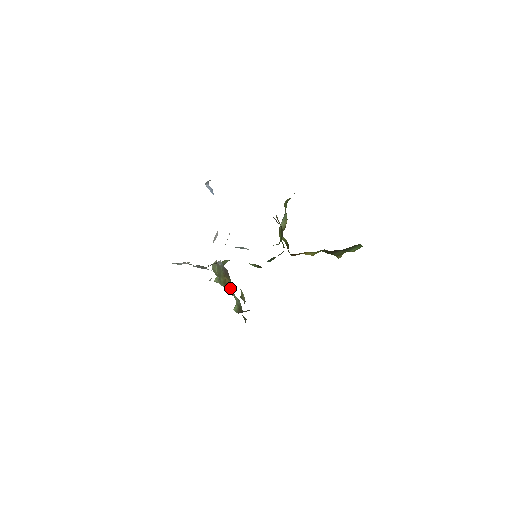
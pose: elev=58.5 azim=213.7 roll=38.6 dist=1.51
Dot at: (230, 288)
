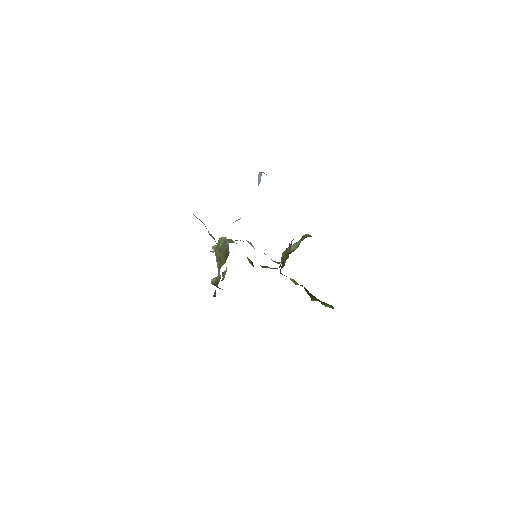
Dot at: (221, 265)
